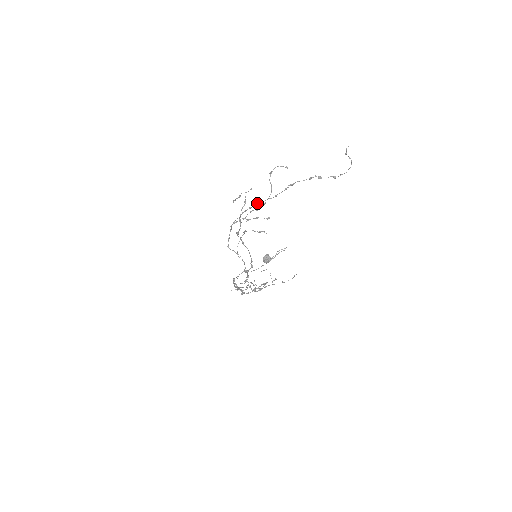
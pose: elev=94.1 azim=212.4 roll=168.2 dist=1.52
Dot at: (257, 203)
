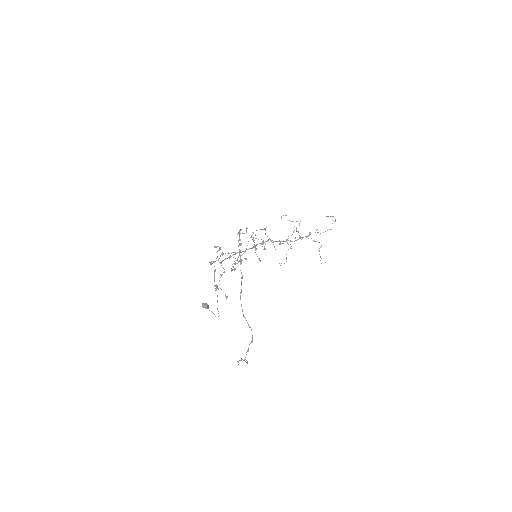
Dot at: (240, 257)
